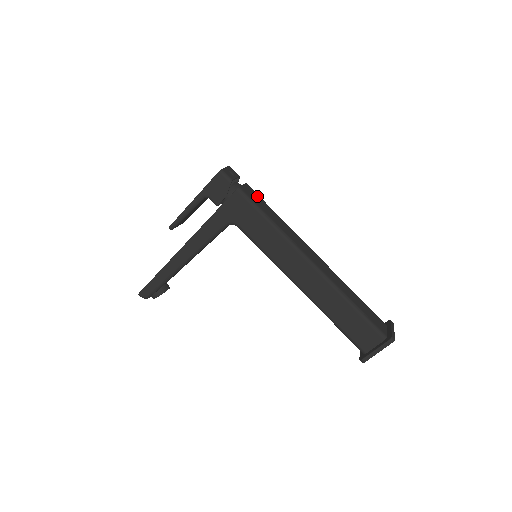
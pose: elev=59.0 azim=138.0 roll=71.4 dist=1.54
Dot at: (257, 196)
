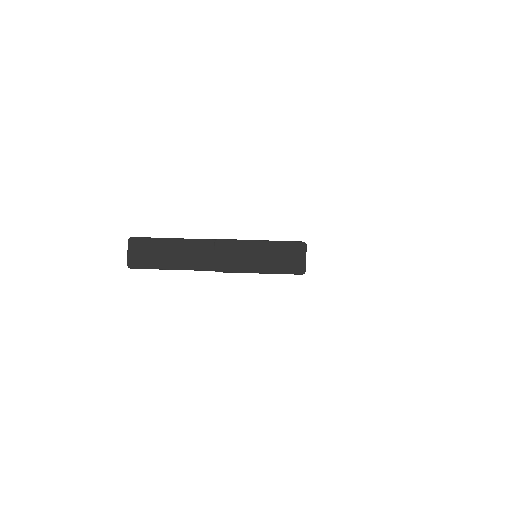
Dot at: occluded
